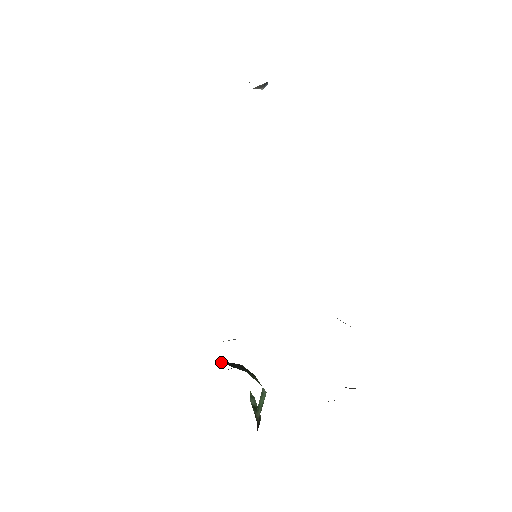
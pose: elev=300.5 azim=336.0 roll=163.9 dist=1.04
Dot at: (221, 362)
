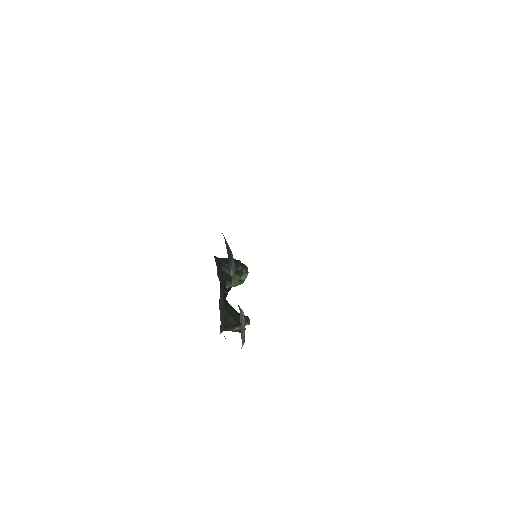
Dot at: (223, 263)
